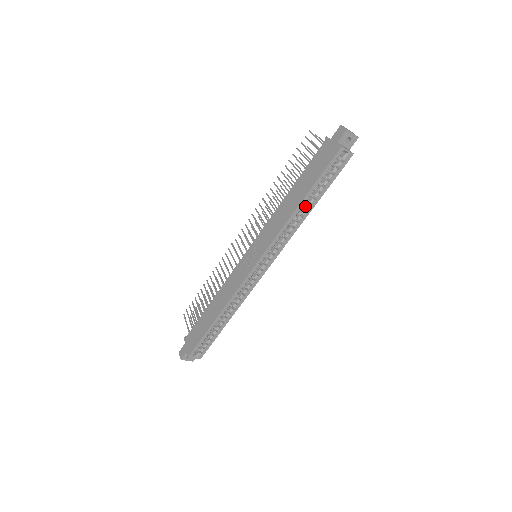
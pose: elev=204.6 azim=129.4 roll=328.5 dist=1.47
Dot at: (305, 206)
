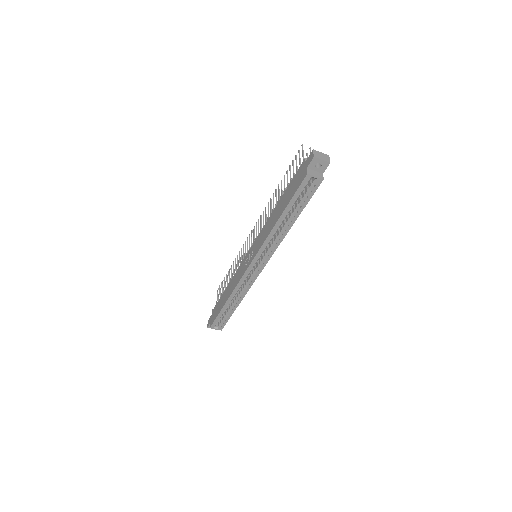
Dot at: (286, 222)
